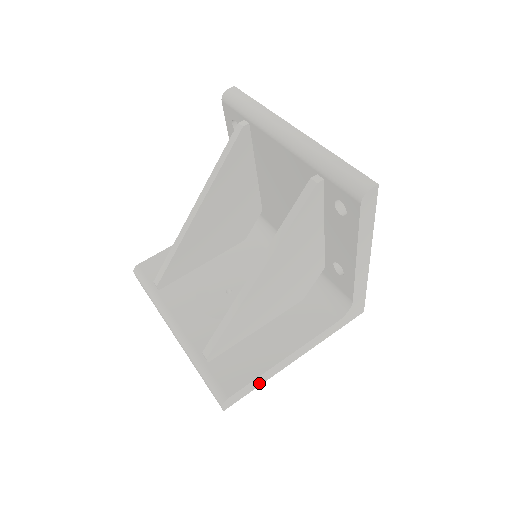
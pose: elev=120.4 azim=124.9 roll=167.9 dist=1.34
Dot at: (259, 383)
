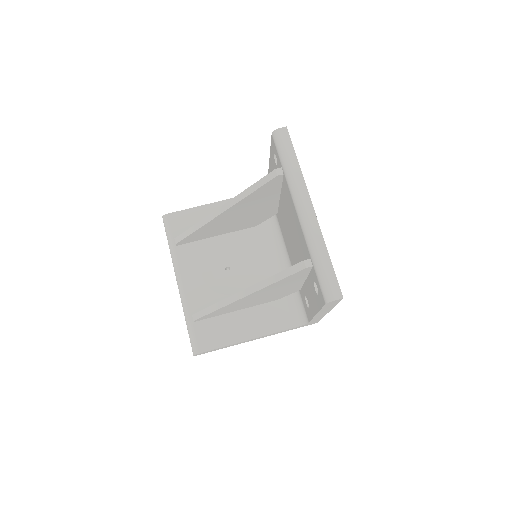
Dot at: occluded
